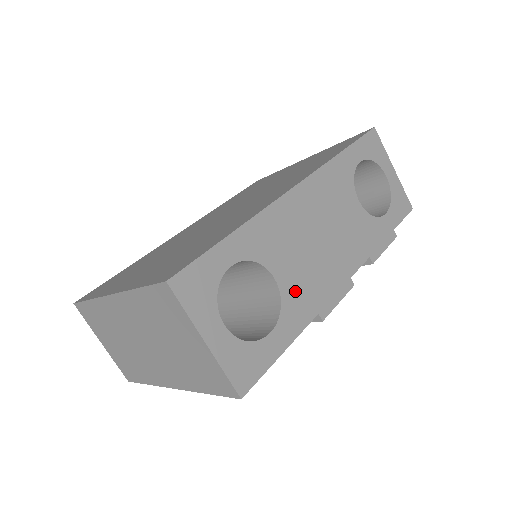
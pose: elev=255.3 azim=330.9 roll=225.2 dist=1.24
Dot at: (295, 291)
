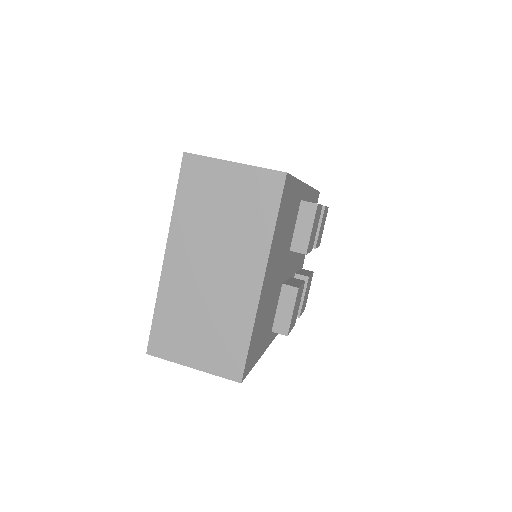
Dot at: occluded
